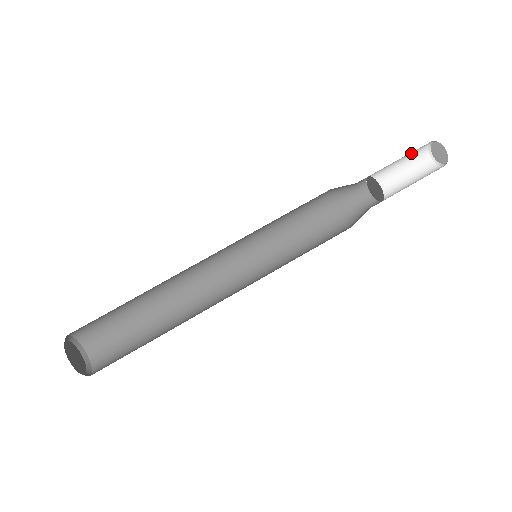
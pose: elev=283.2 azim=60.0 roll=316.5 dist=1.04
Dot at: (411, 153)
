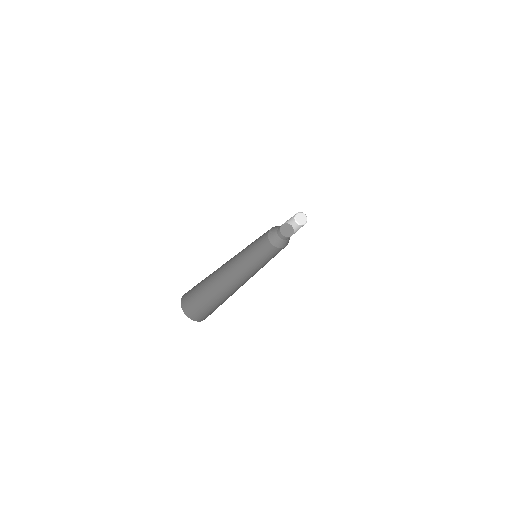
Dot at: (291, 224)
